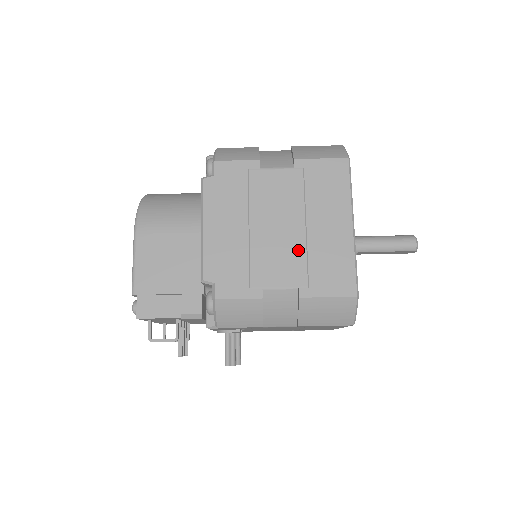
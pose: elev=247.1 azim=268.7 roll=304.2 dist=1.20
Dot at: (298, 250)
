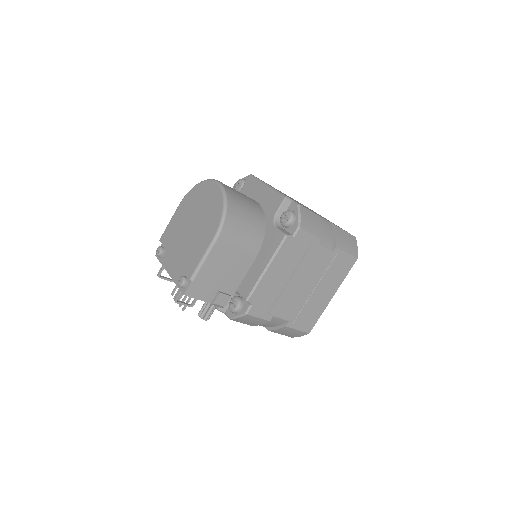
Dot at: (302, 301)
